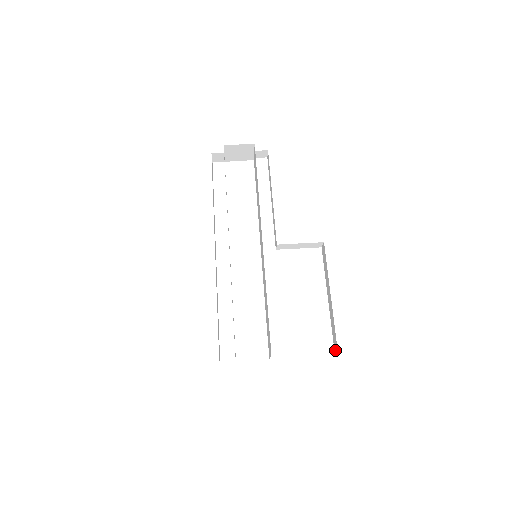
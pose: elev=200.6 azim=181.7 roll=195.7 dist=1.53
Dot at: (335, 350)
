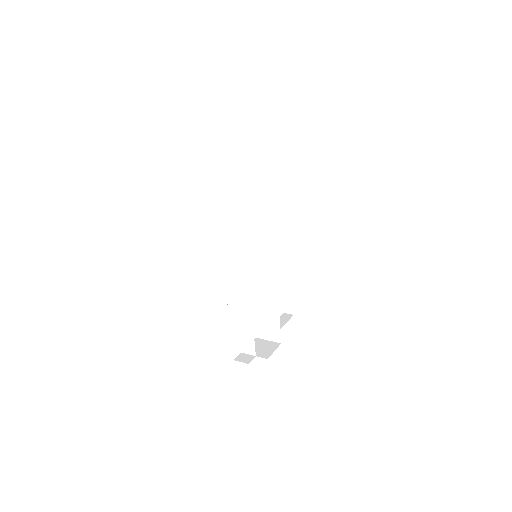
Dot at: (287, 311)
